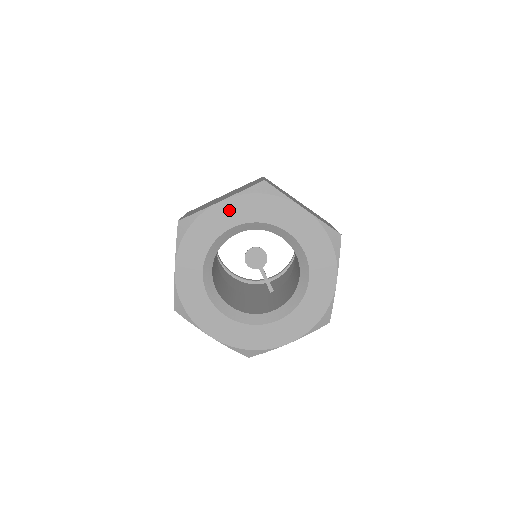
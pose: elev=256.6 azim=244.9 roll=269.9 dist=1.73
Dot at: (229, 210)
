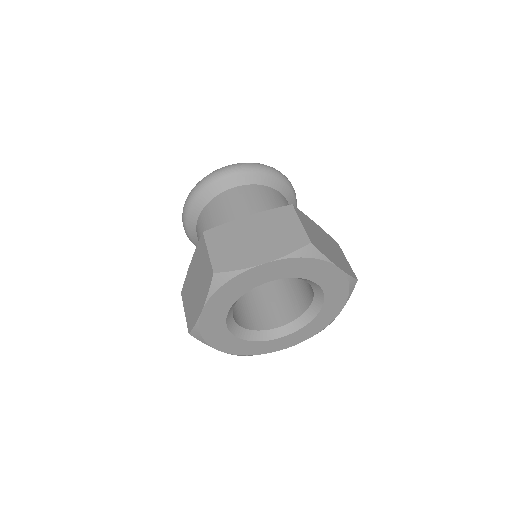
Dot at: (214, 309)
